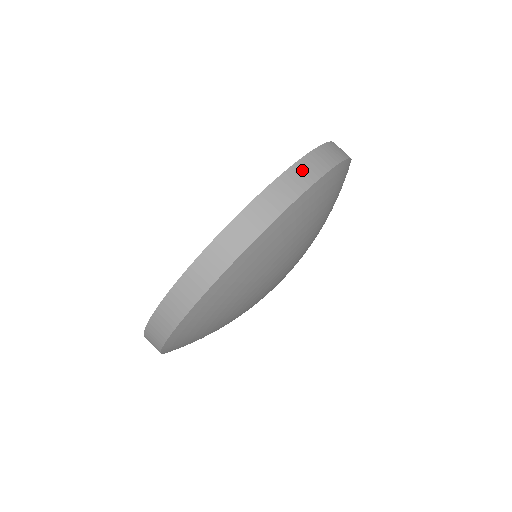
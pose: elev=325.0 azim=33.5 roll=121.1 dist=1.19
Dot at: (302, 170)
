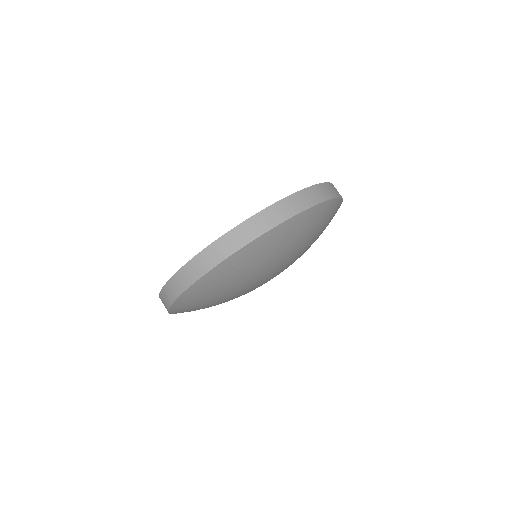
Dot at: (335, 188)
